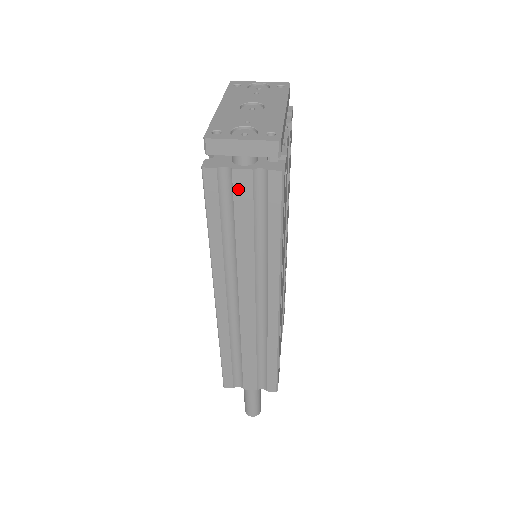
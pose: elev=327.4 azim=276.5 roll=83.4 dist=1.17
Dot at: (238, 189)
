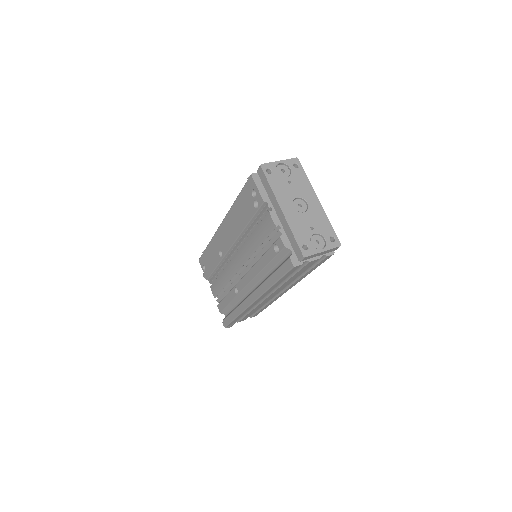
Dot at: (306, 266)
